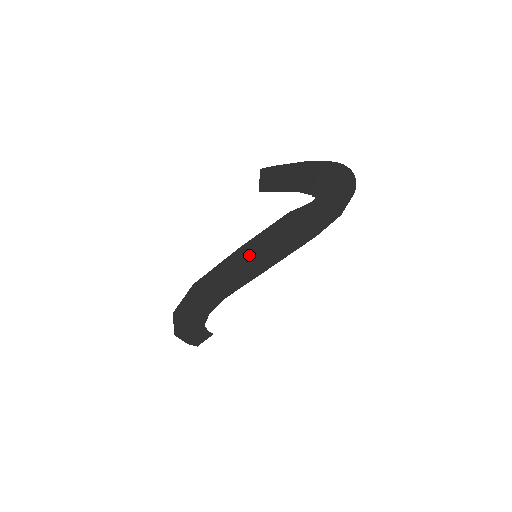
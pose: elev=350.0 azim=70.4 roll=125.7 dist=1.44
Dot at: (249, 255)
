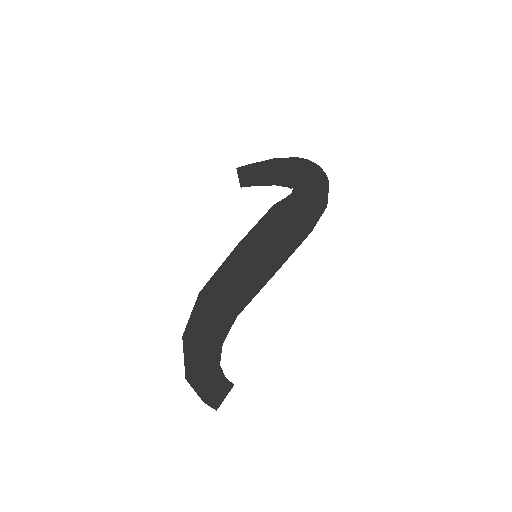
Dot at: (249, 255)
